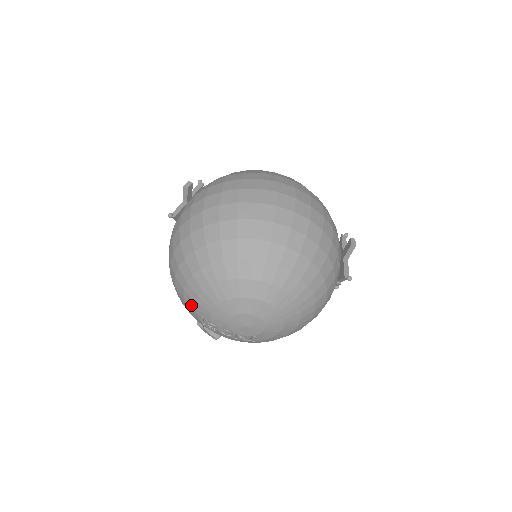
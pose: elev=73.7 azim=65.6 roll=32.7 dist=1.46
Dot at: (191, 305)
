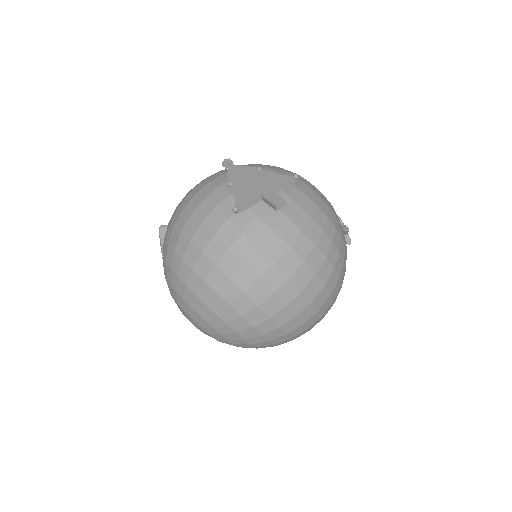
Dot at: (171, 280)
